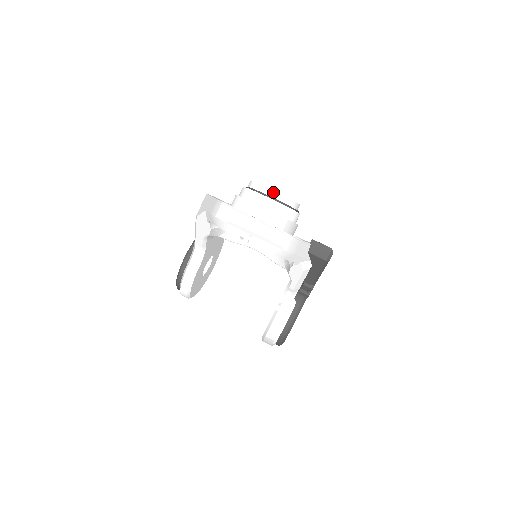
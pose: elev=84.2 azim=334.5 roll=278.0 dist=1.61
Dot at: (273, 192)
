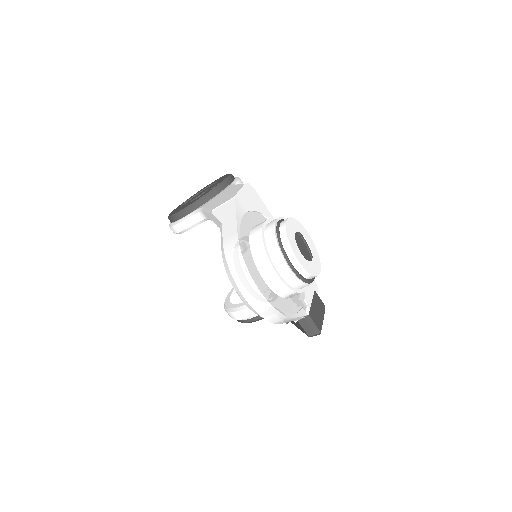
Dot at: (298, 263)
